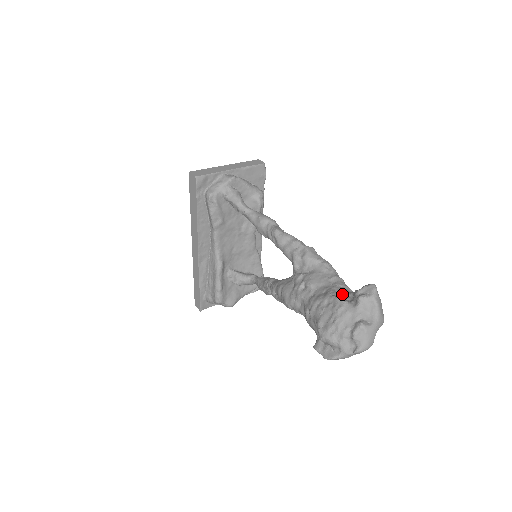
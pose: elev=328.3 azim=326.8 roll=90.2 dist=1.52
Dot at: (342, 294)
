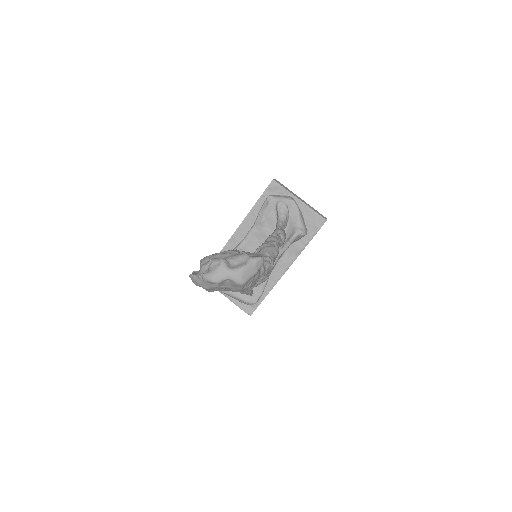
Dot at: occluded
